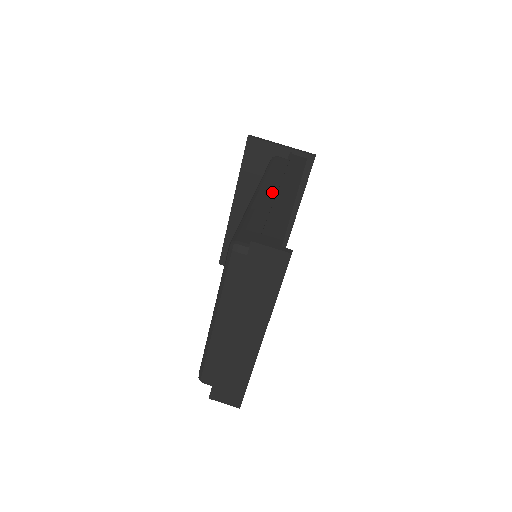
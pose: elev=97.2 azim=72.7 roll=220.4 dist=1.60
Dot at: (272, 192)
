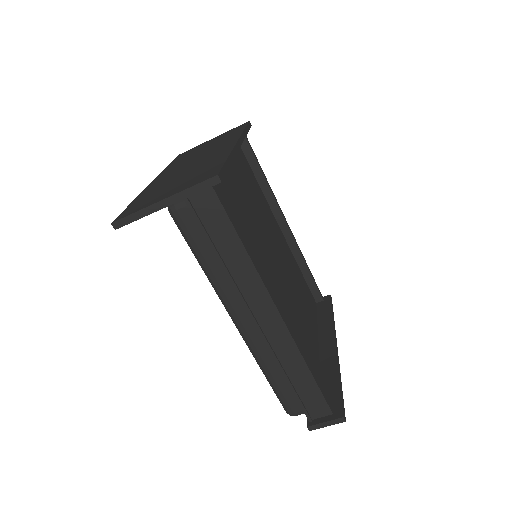
Dot at: (249, 316)
